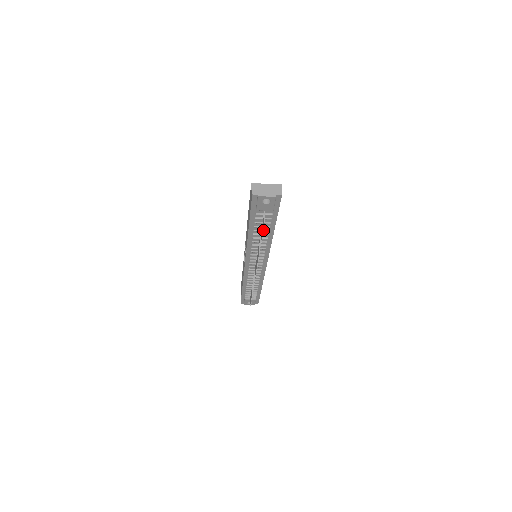
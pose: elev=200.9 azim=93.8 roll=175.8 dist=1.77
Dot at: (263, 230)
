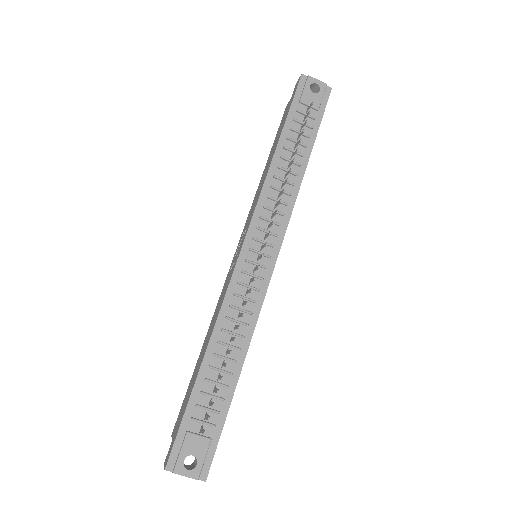
Dot at: (307, 120)
